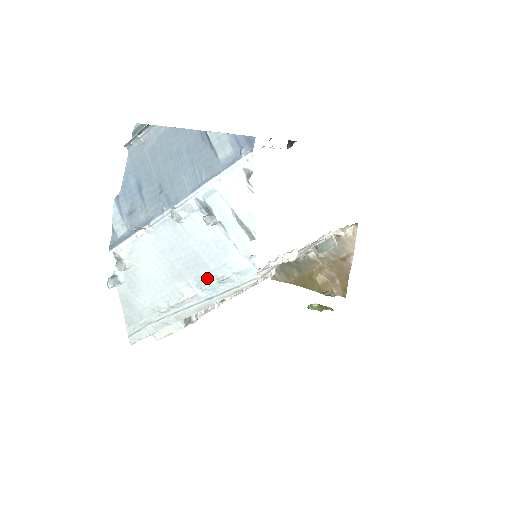
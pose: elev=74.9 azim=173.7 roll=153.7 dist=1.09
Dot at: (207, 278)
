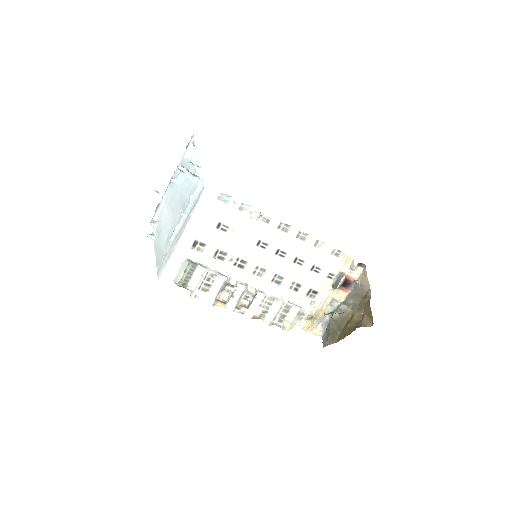
Dot at: (186, 204)
